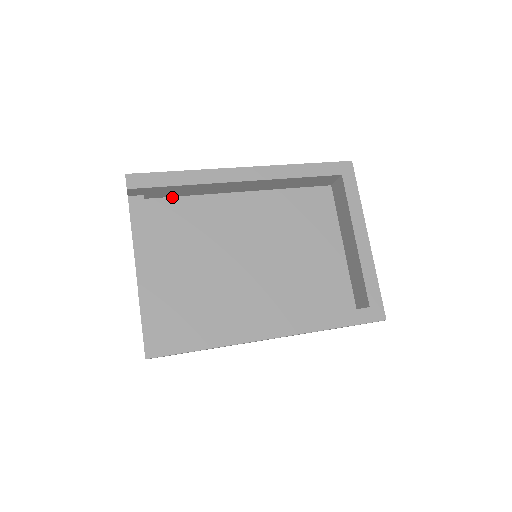
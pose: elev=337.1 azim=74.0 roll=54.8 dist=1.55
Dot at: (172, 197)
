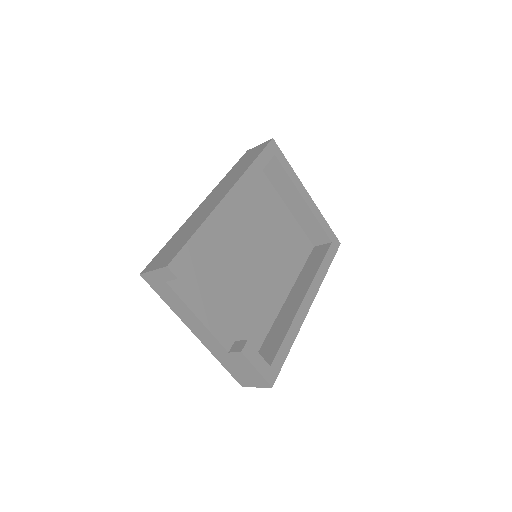
Dot at: occluded
